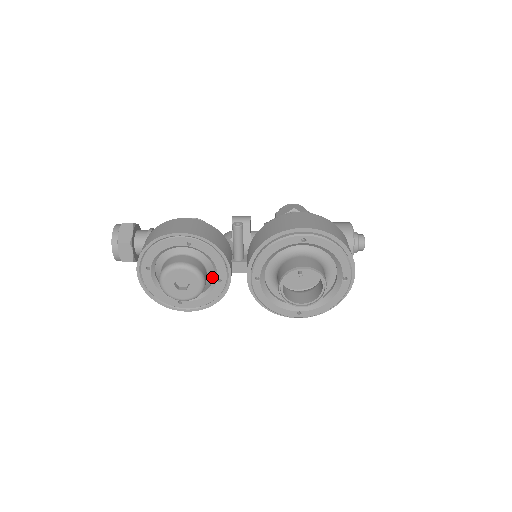
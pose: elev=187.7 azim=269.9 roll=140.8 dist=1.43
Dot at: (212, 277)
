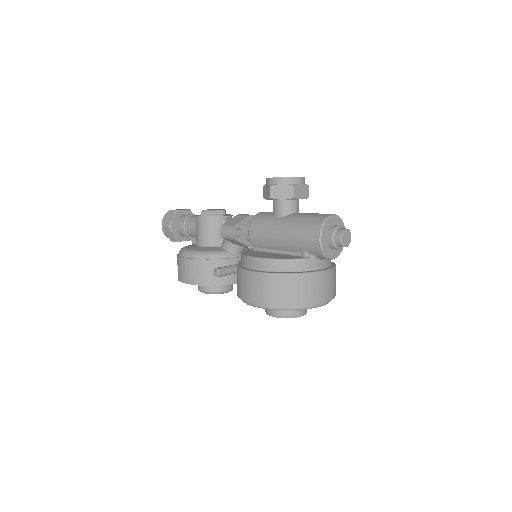
Dot at: occluded
